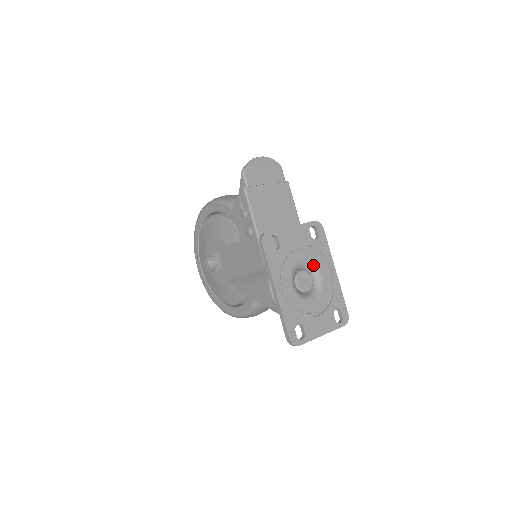
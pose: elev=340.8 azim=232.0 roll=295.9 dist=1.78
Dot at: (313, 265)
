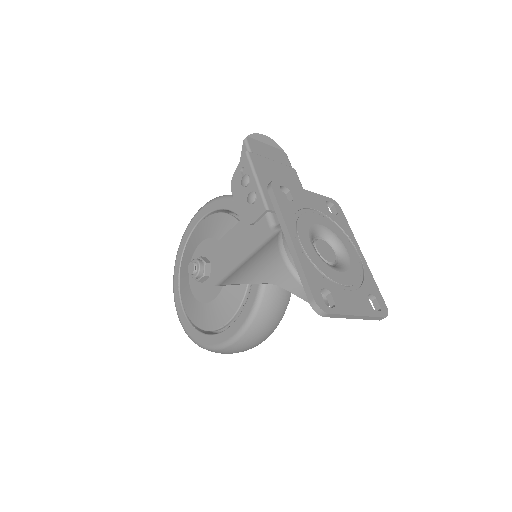
Dot at: (334, 237)
